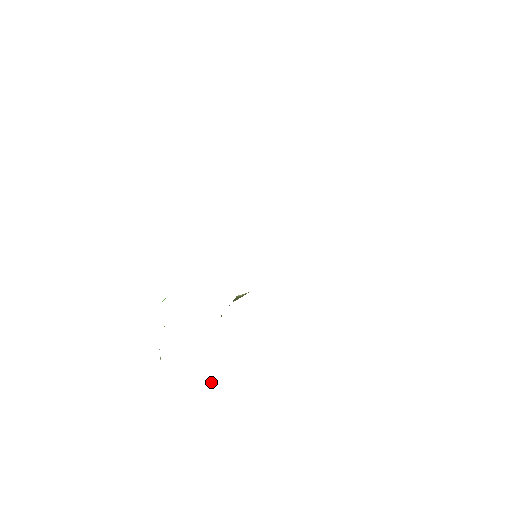
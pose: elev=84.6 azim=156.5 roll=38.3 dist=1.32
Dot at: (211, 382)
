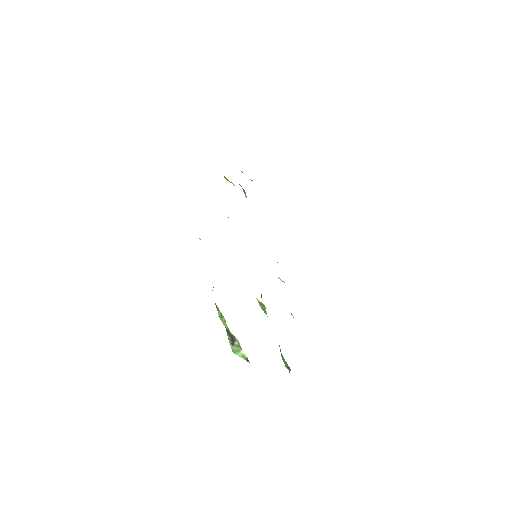
Dot at: (290, 370)
